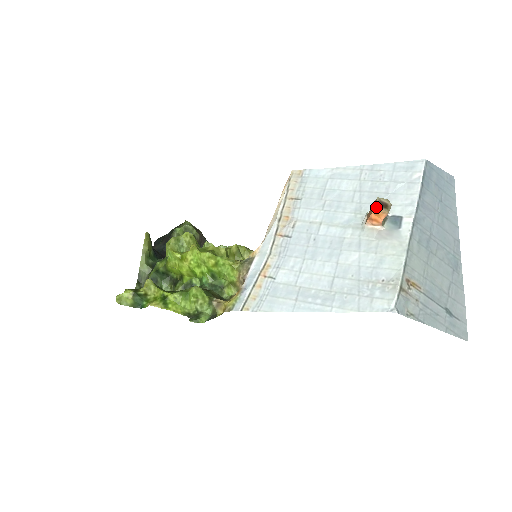
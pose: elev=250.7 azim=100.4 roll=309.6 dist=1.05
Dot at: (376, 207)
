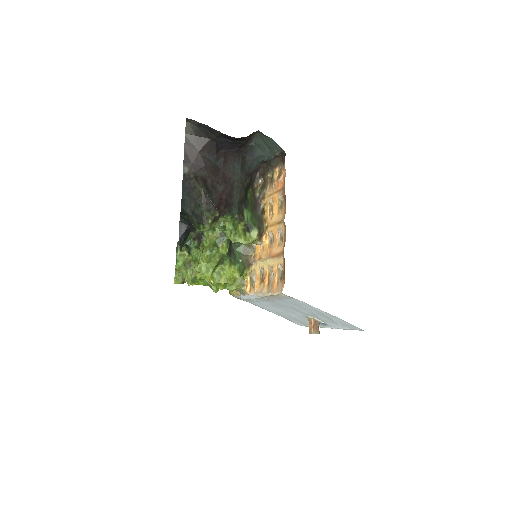
Dot at: occluded
